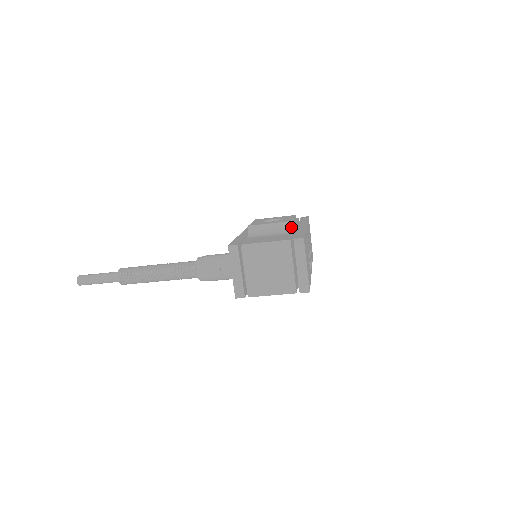
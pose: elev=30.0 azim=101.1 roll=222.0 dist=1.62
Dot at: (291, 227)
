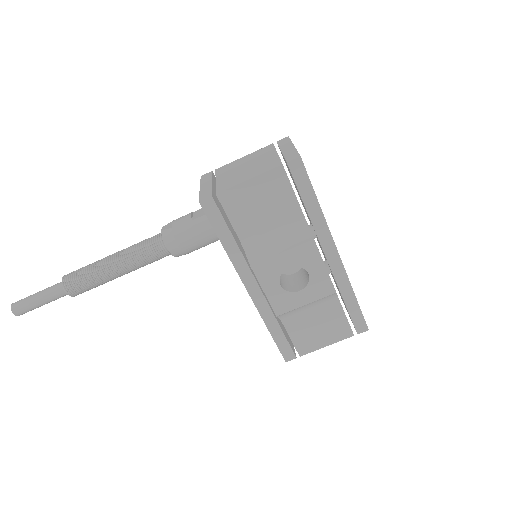
Dot at: occluded
